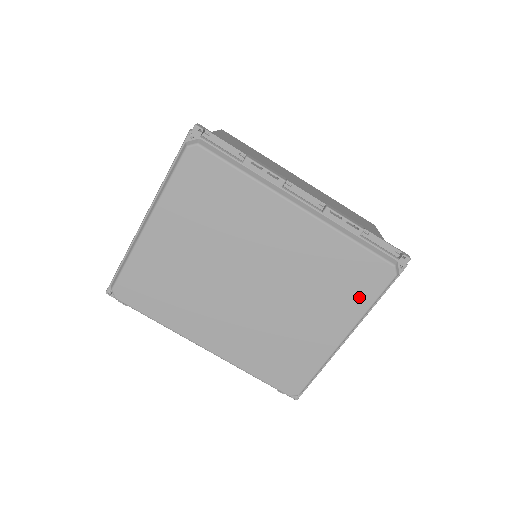
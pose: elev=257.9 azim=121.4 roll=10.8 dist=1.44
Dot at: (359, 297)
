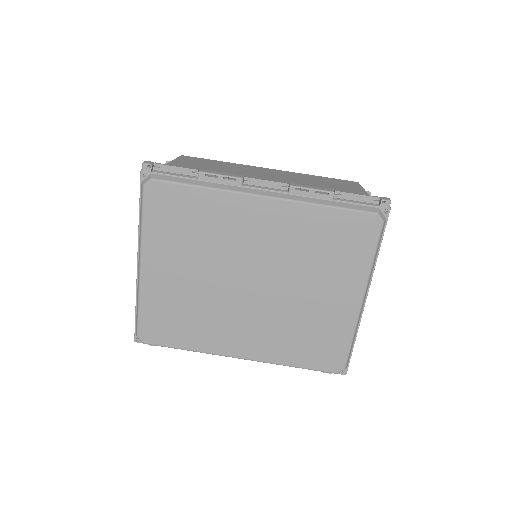
Dot at: (358, 256)
